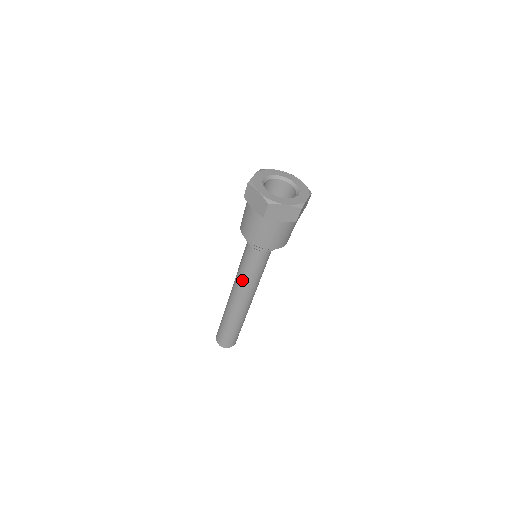
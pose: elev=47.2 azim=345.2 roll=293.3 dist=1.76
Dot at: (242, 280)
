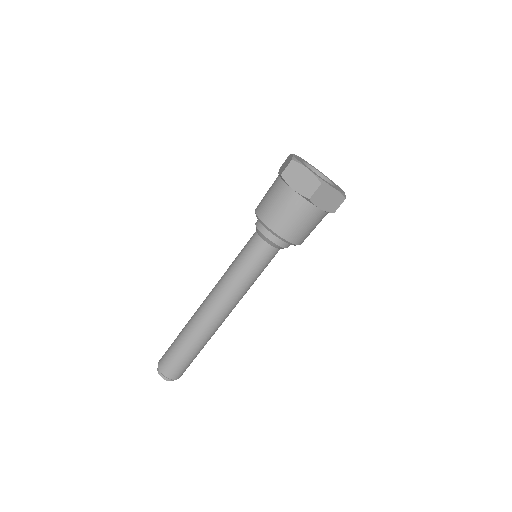
Dot at: (226, 273)
